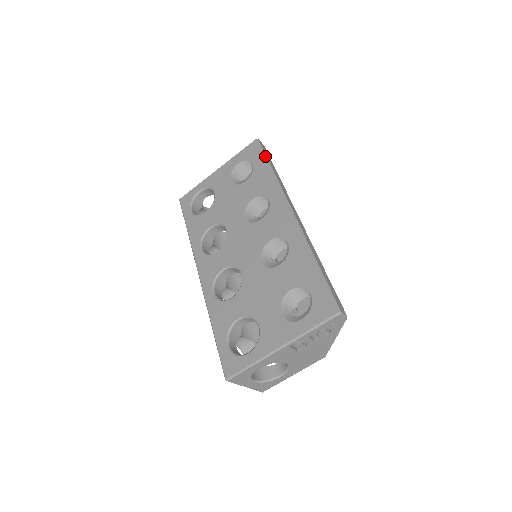
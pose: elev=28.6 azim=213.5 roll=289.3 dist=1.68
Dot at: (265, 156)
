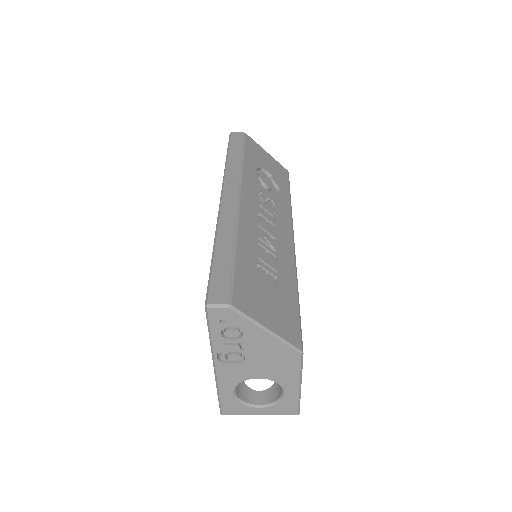
Dot at: (228, 148)
